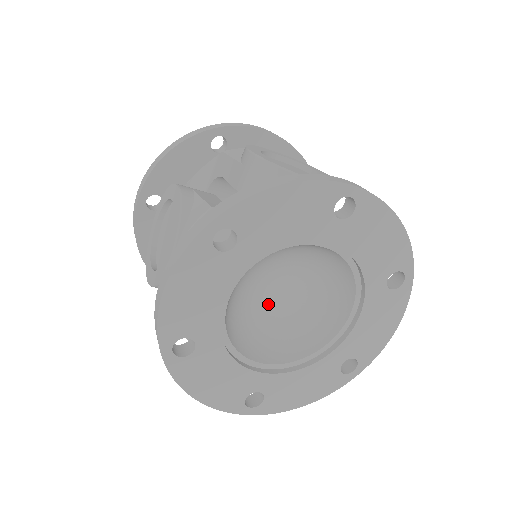
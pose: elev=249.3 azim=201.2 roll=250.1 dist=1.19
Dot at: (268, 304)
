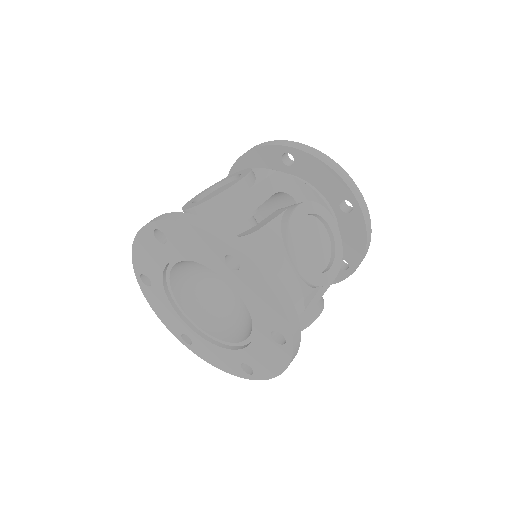
Dot at: (235, 297)
